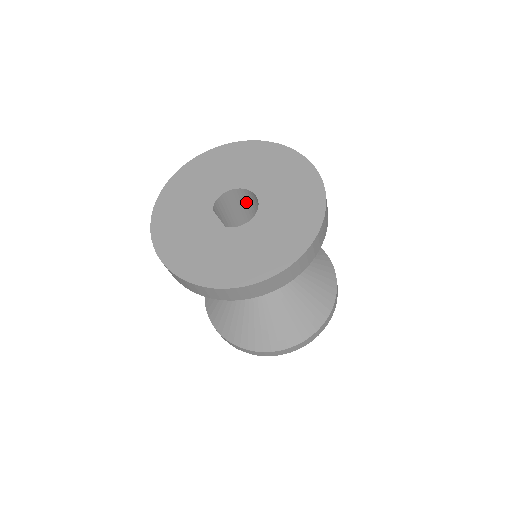
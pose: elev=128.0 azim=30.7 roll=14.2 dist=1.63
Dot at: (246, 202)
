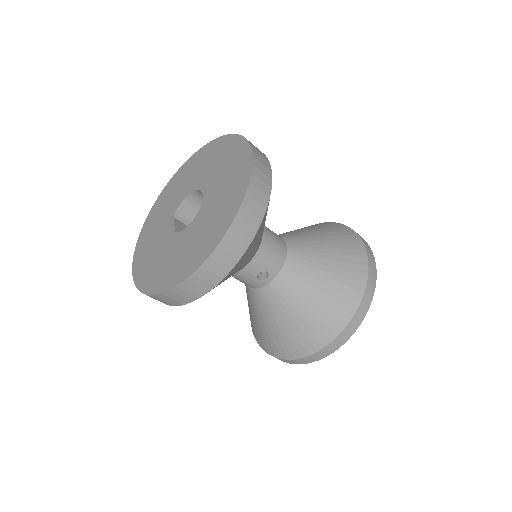
Dot at: occluded
